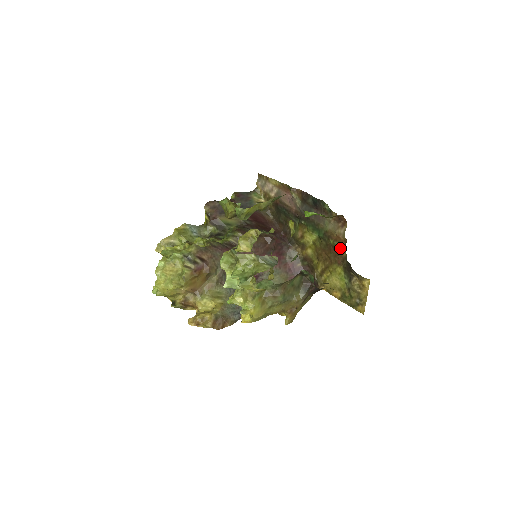
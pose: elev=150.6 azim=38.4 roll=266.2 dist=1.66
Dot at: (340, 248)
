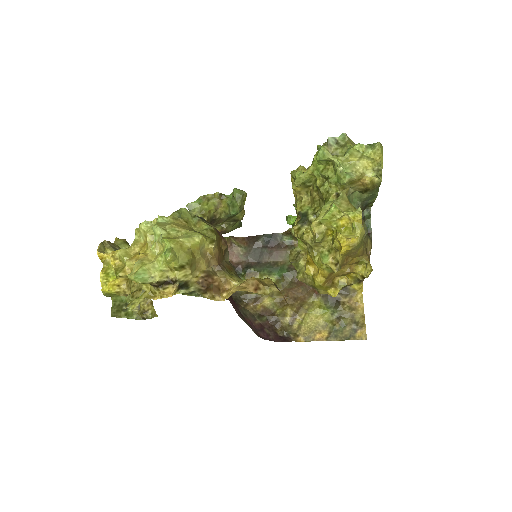
Dot at: occluded
